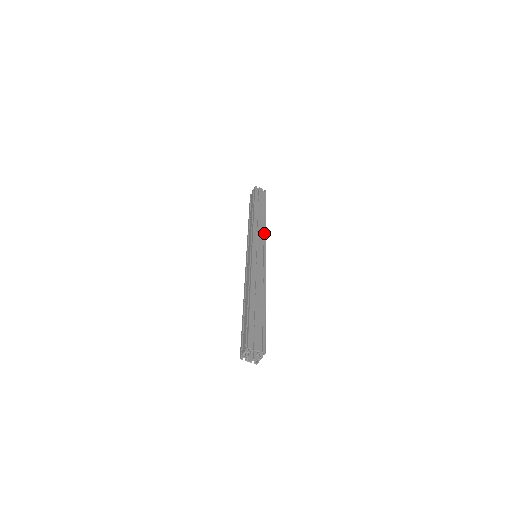
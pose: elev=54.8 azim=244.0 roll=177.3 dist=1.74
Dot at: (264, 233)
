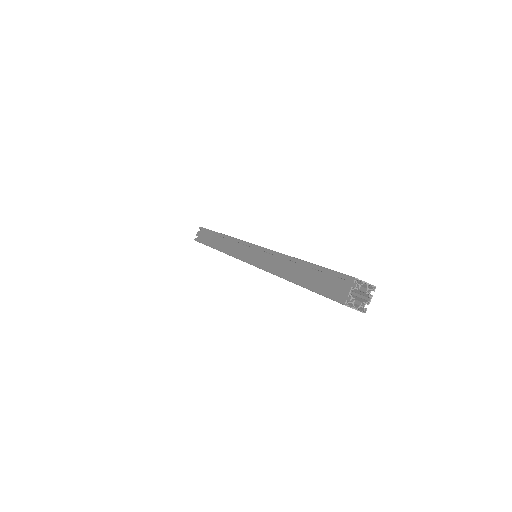
Dot at: occluded
